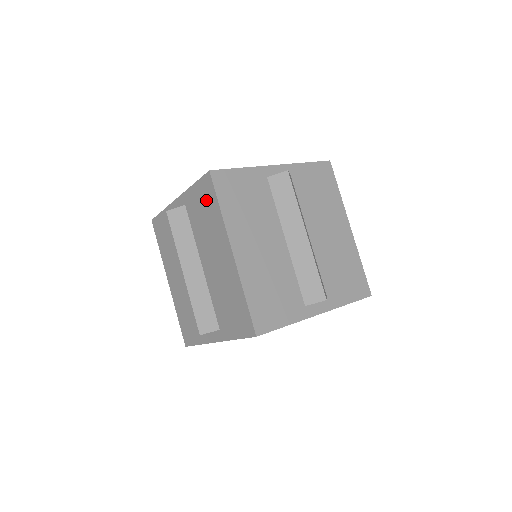
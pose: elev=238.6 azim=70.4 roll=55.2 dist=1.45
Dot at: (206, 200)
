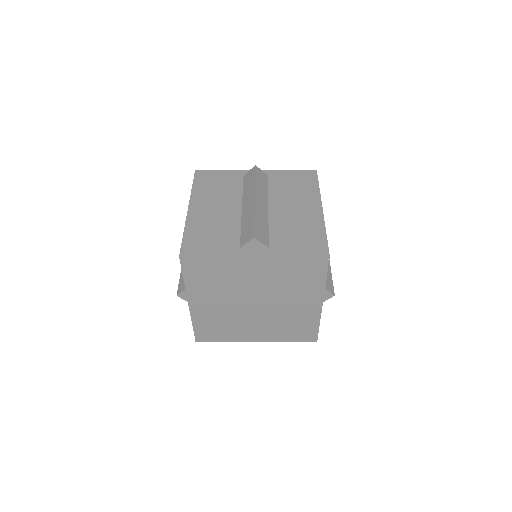
Dot at: occluded
